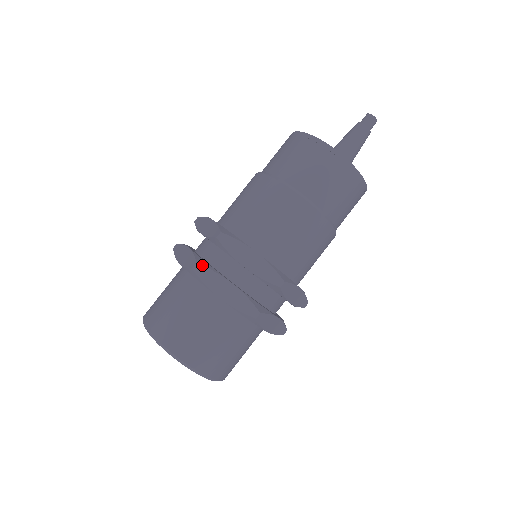
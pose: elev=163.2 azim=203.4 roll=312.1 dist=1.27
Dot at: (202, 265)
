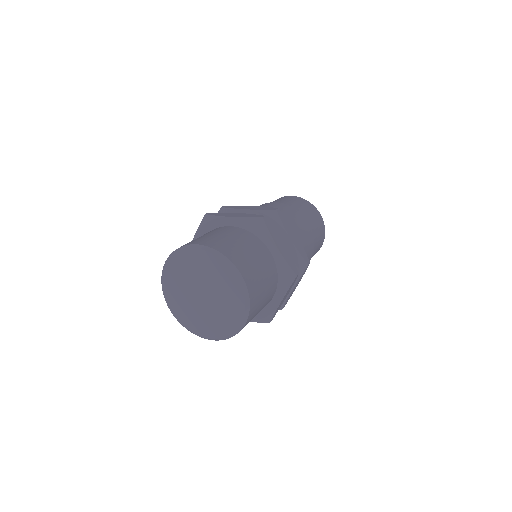
Dot at: (268, 220)
